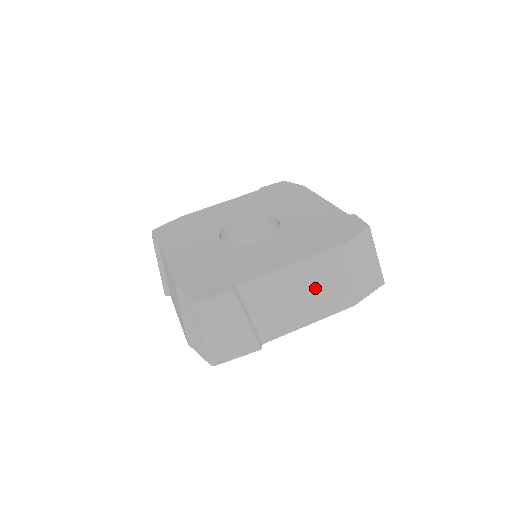
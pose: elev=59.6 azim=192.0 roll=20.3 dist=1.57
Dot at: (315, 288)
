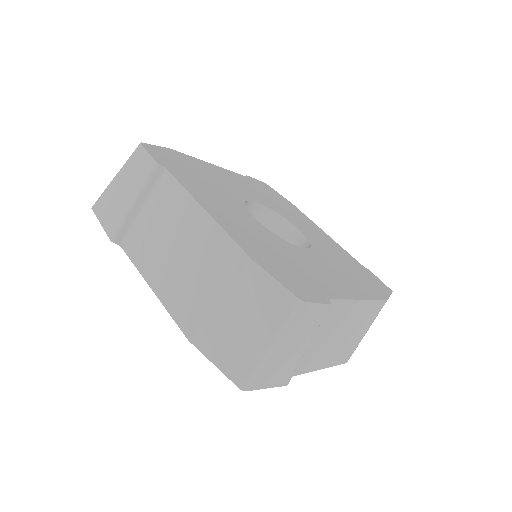
Dot at: (350, 333)
